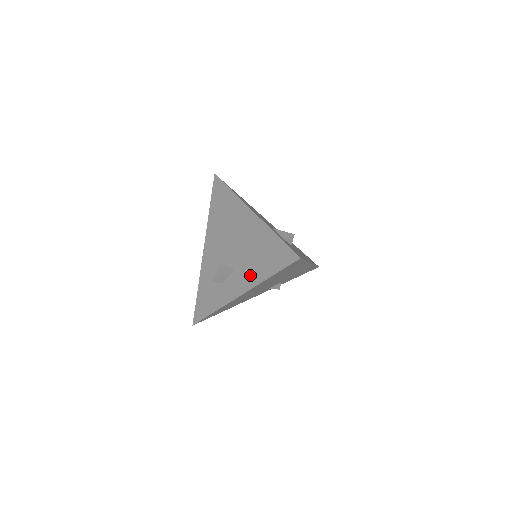
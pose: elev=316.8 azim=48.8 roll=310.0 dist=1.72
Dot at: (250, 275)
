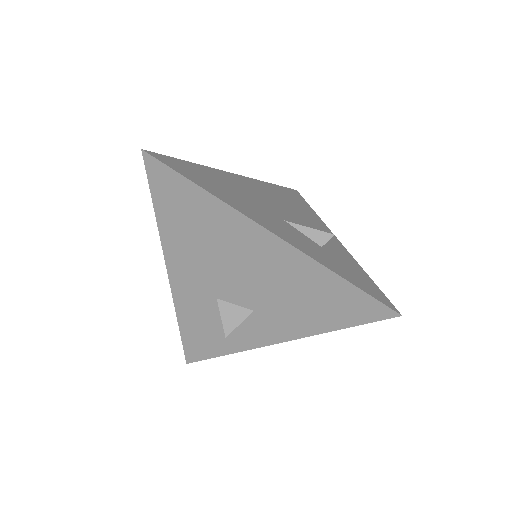
Dot at: (293, 323)
